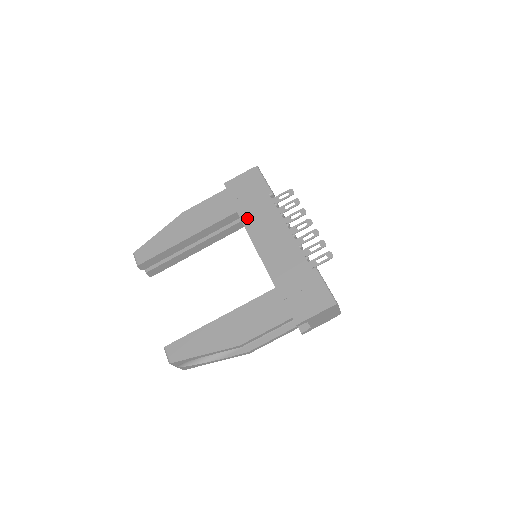
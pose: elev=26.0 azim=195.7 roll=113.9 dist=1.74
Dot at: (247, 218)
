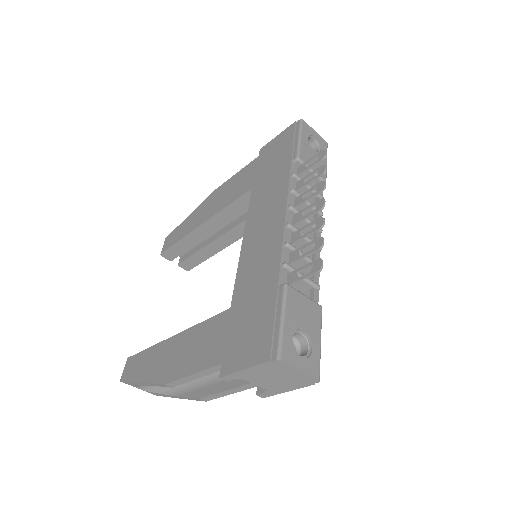
Dot at: (255, 197)
